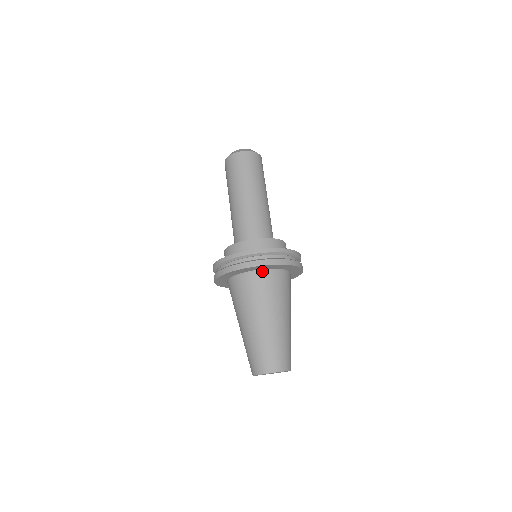
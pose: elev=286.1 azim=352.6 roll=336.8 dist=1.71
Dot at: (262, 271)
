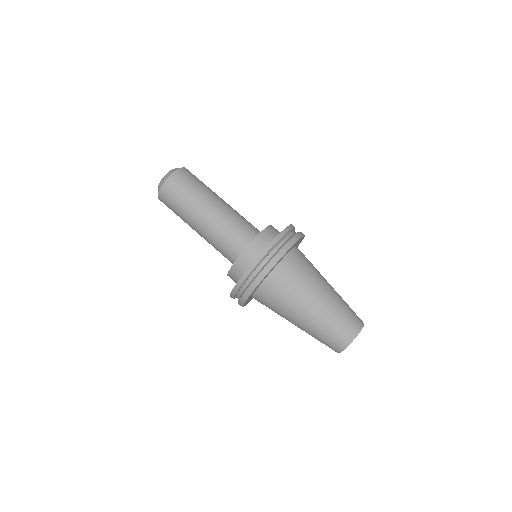
Dot at: (258, 291)
